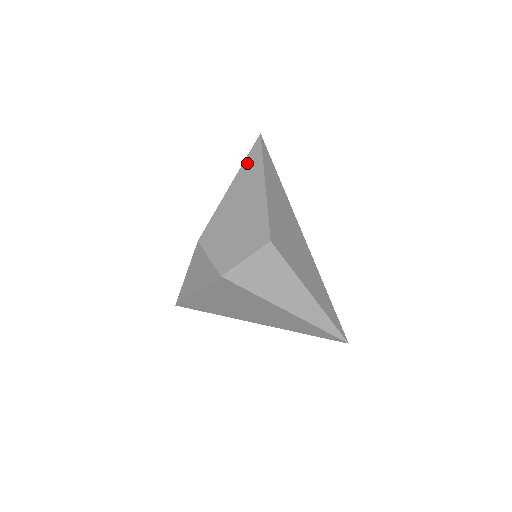
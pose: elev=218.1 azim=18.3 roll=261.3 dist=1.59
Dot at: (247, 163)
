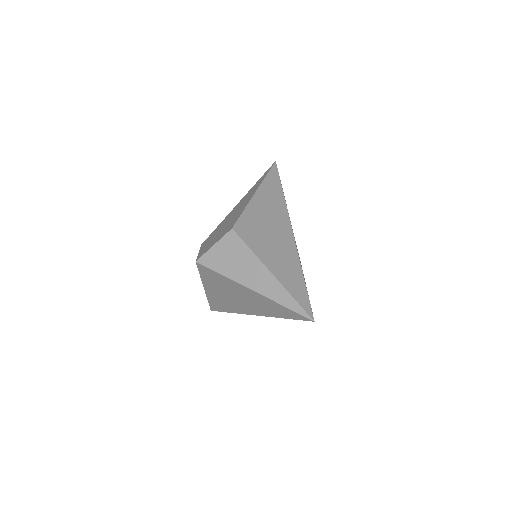
Dot at: (256, 184)
